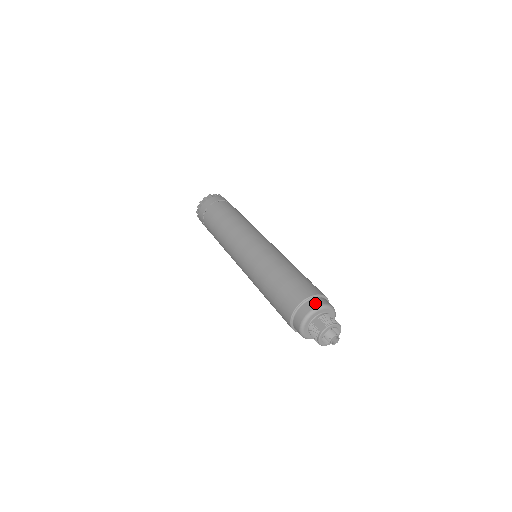
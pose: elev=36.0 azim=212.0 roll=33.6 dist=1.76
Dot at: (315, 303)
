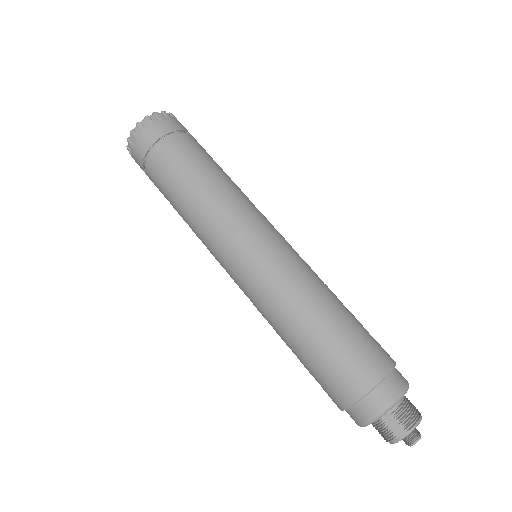
Dot at: (388, 394)
